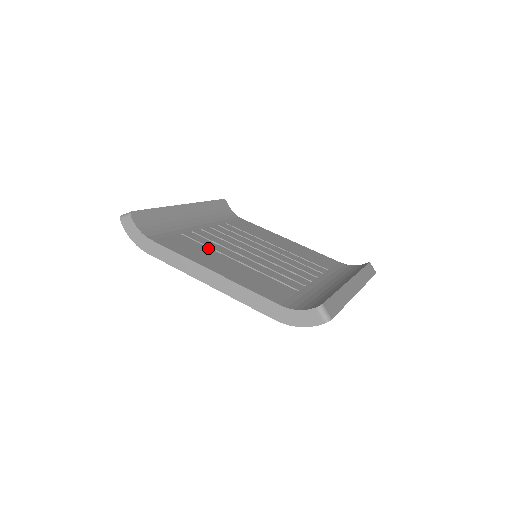
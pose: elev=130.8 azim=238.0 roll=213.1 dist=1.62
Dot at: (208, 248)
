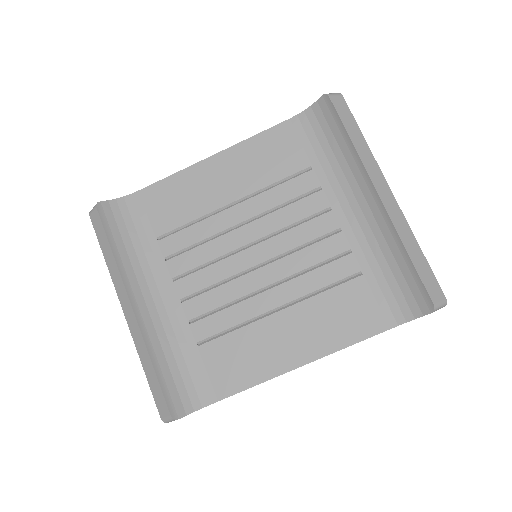
Dot at: (242, 330)
